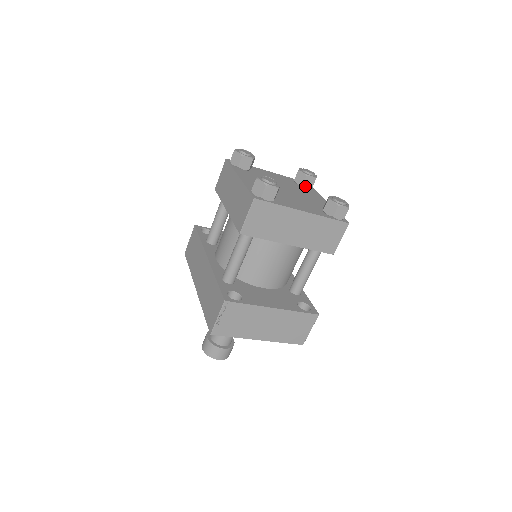
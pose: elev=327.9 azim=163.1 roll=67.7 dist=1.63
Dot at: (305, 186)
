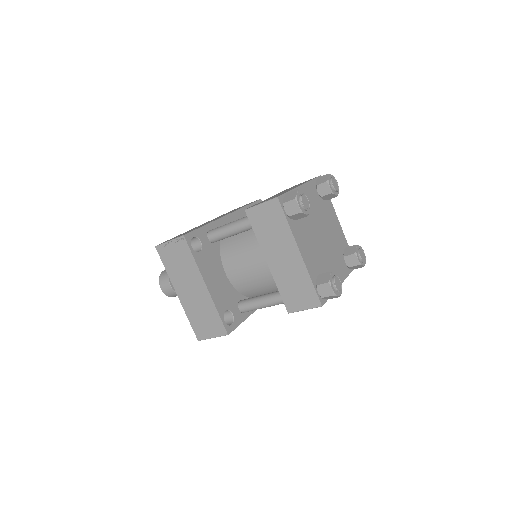
Dot at: (346, 259)
